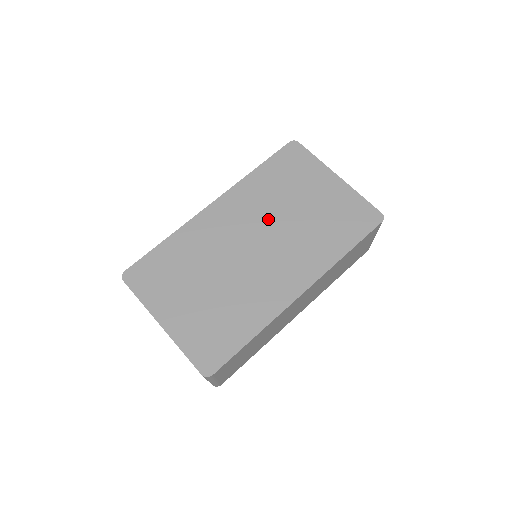
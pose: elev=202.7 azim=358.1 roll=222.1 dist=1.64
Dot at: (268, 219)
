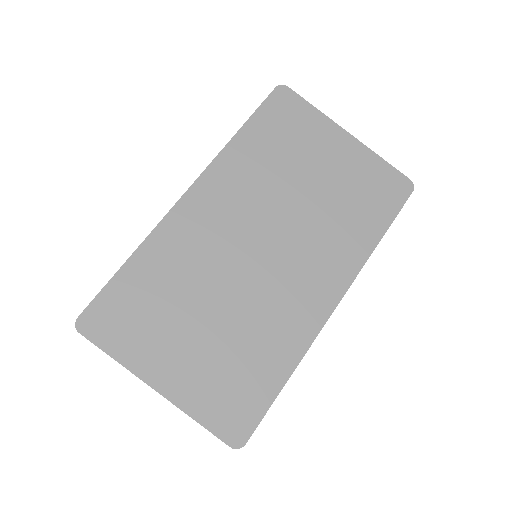
Dot at: (271, 206)
